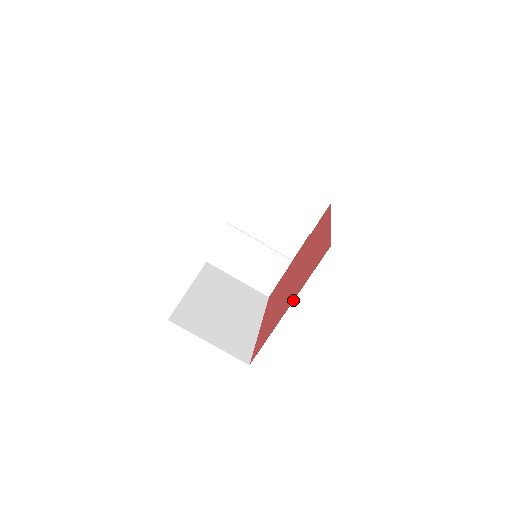
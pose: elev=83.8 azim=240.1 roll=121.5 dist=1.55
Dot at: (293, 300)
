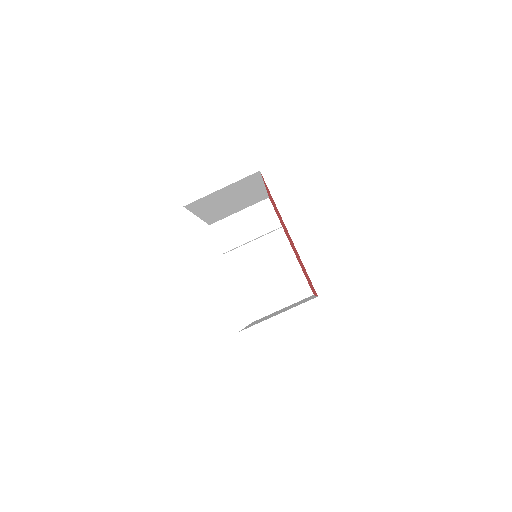
Dot at: occluded
